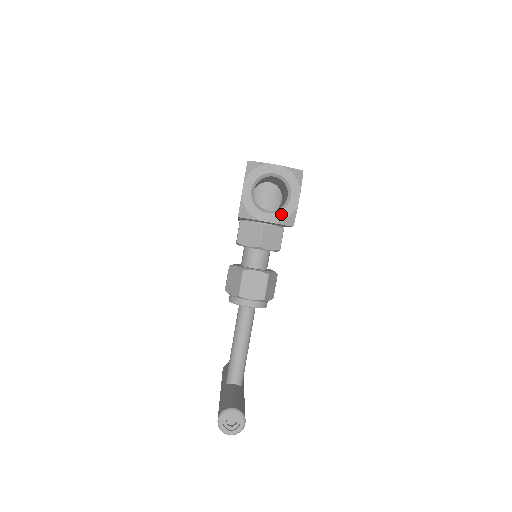
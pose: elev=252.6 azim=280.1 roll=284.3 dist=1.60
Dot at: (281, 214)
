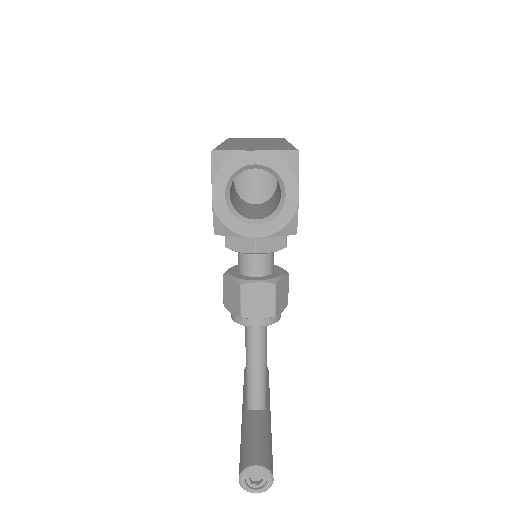
Dot at: (275, 222)
